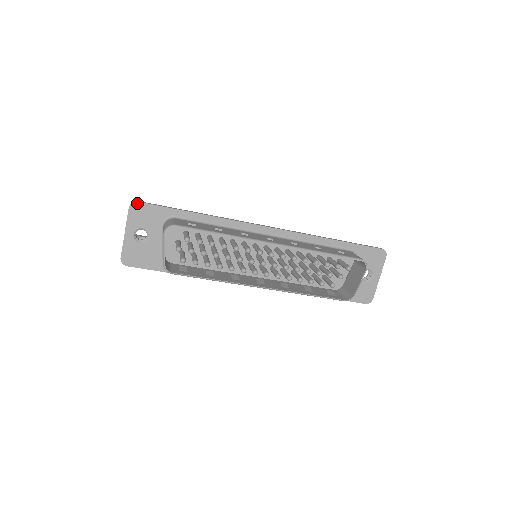
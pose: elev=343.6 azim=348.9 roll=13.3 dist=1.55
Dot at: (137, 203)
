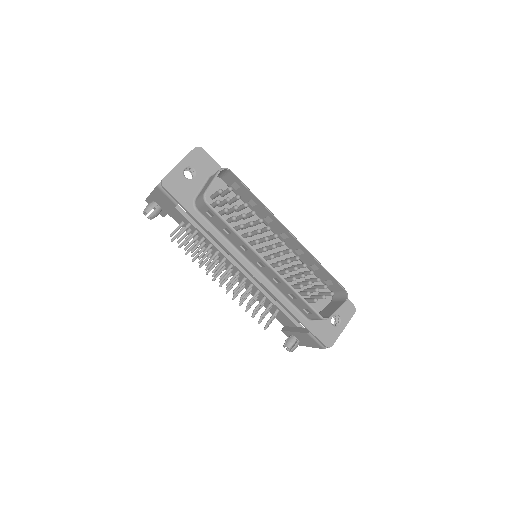
Dot at: (202, 149)
